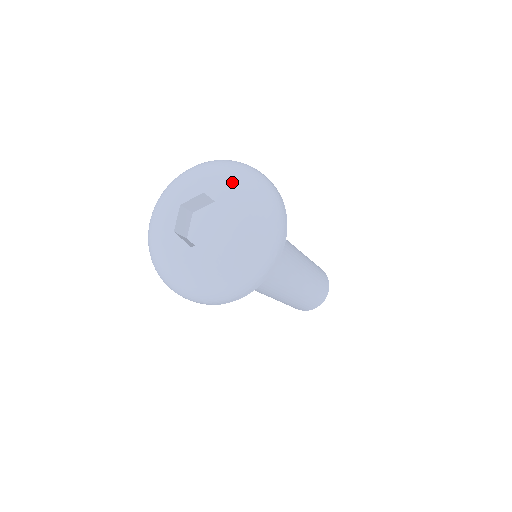
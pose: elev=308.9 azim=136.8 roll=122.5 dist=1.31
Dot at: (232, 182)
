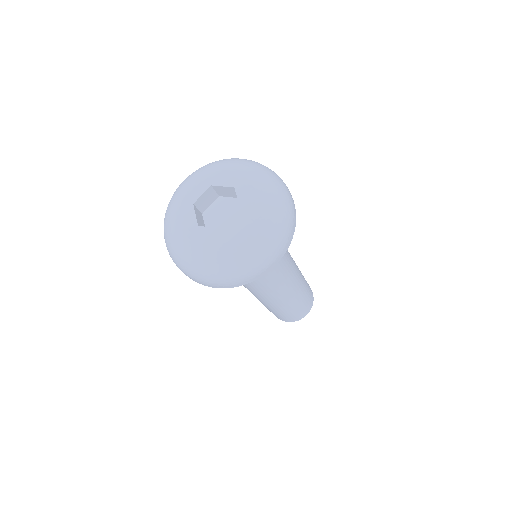
Dot at: (233, 167)
